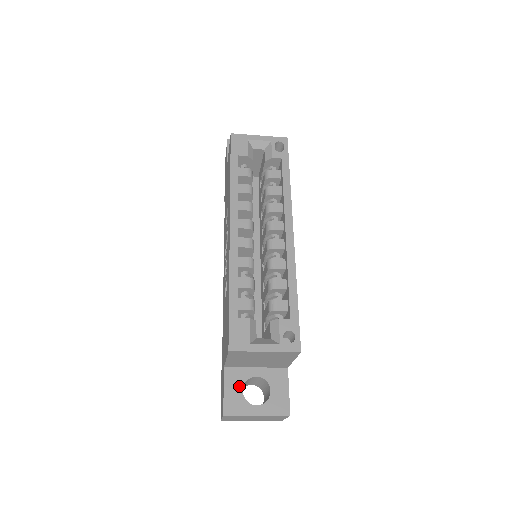
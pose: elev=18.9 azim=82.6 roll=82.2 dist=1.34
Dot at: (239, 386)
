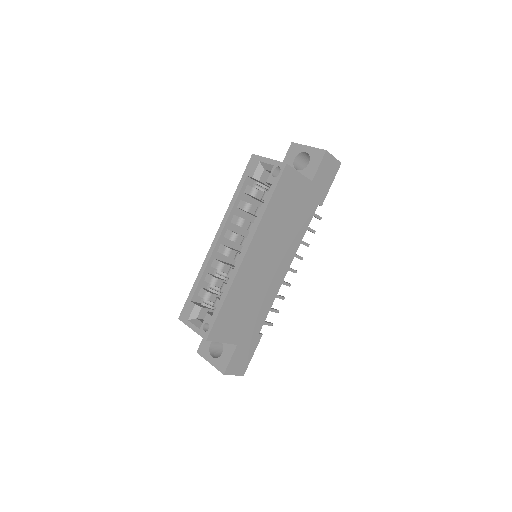
Dot at: occluded
